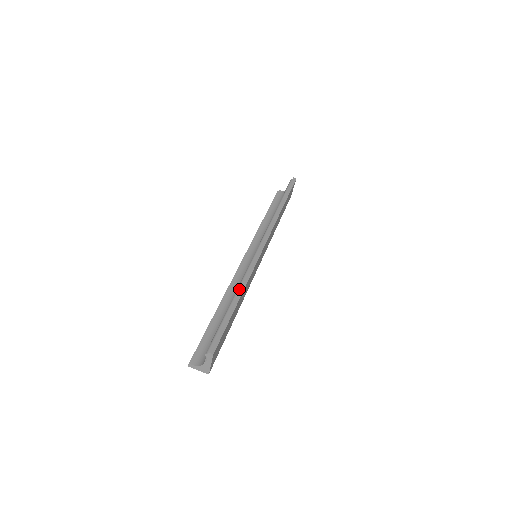
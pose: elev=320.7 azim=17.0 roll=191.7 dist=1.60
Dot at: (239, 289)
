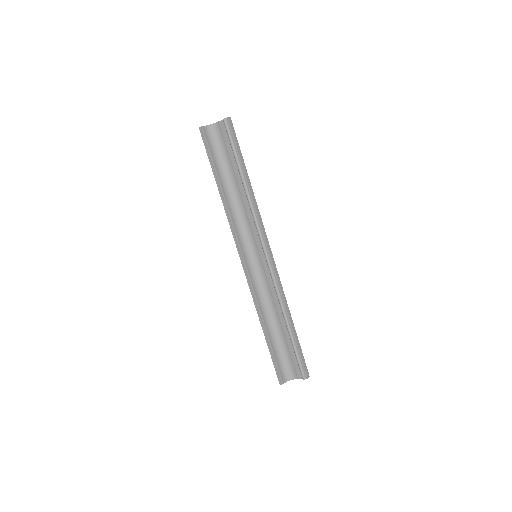
Dot at: (288, 315)
